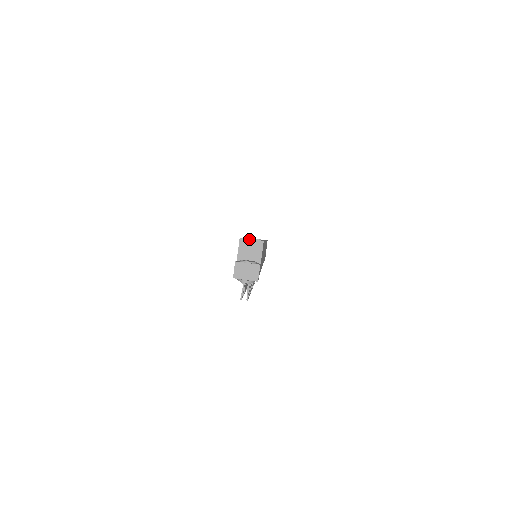
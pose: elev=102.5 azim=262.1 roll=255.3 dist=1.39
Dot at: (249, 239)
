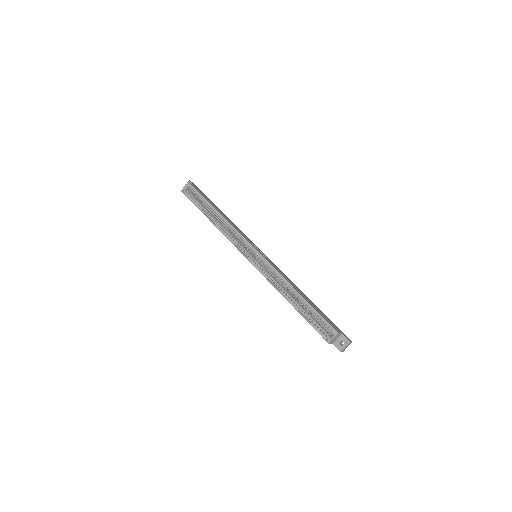
Dot at: (332, 340)
